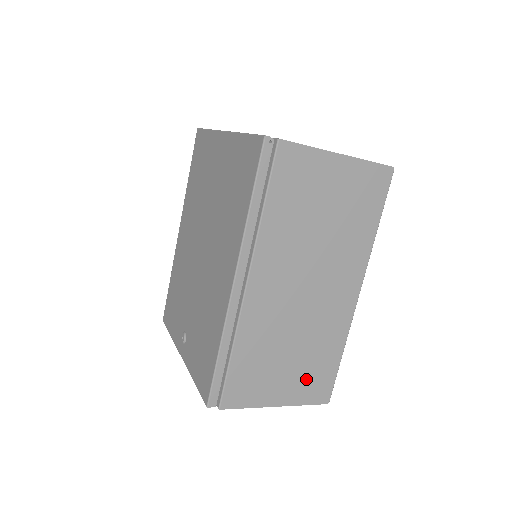
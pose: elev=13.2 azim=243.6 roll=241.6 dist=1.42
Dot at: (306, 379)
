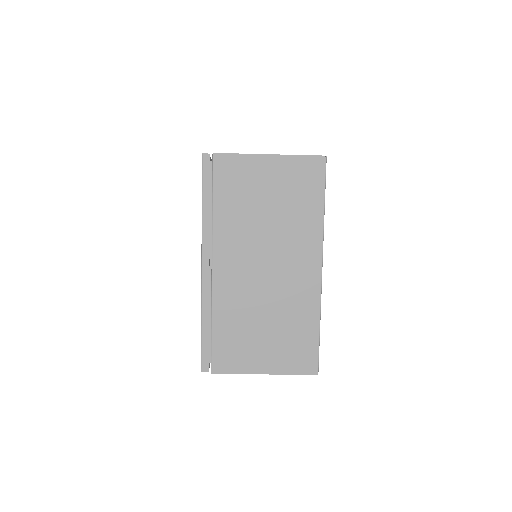
Dot at: (287, 349)
